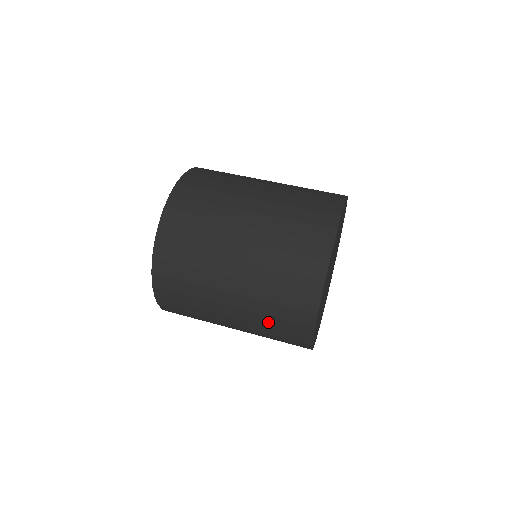
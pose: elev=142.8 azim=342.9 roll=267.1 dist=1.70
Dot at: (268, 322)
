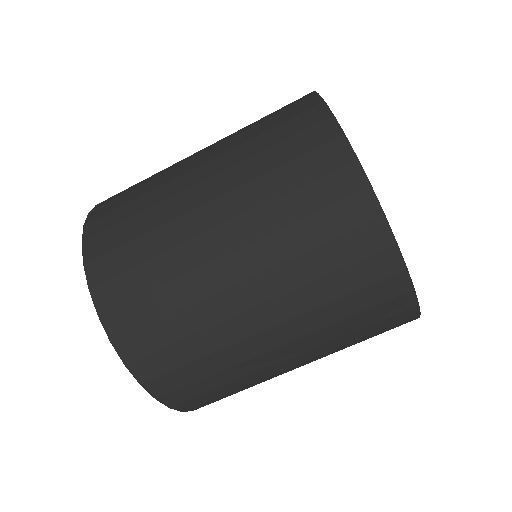
Dot at: (299, 242)
